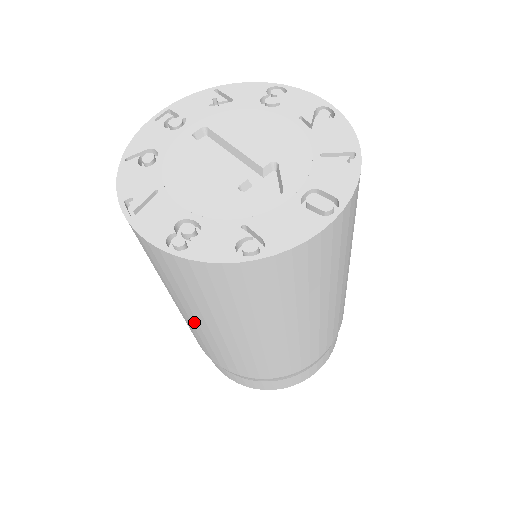
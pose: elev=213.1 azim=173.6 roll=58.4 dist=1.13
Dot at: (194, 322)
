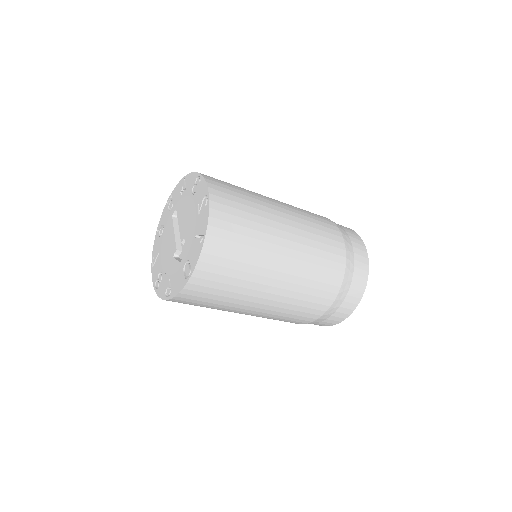
Dot at: occluded
